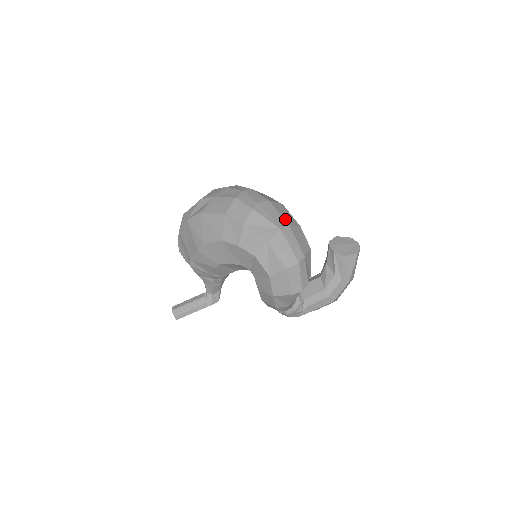
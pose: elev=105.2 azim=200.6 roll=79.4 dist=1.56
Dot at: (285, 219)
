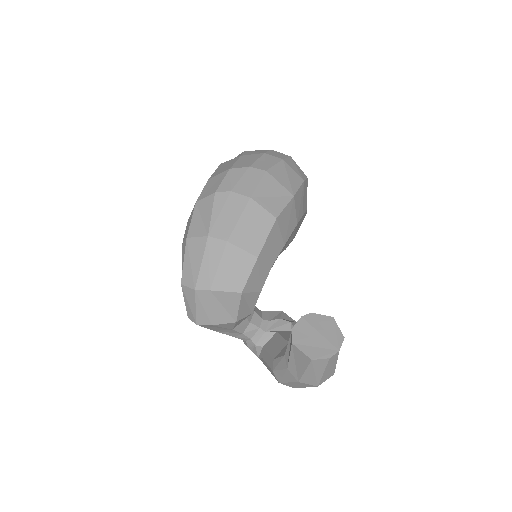
Dot at: (235, 232)
